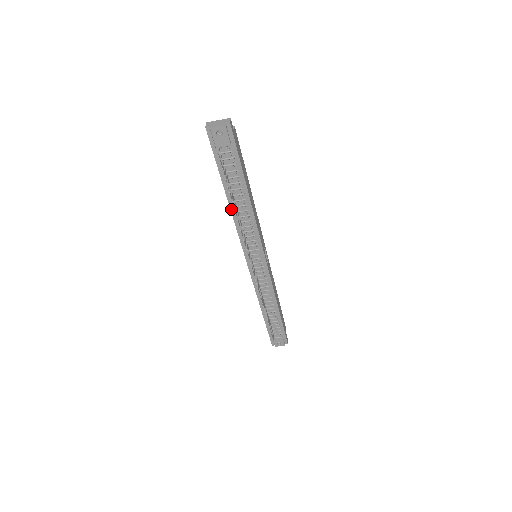
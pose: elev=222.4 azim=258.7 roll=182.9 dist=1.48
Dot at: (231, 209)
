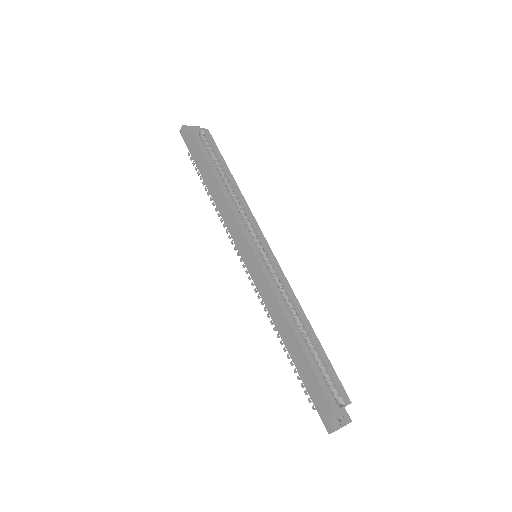
Dot at: (280, 334)
